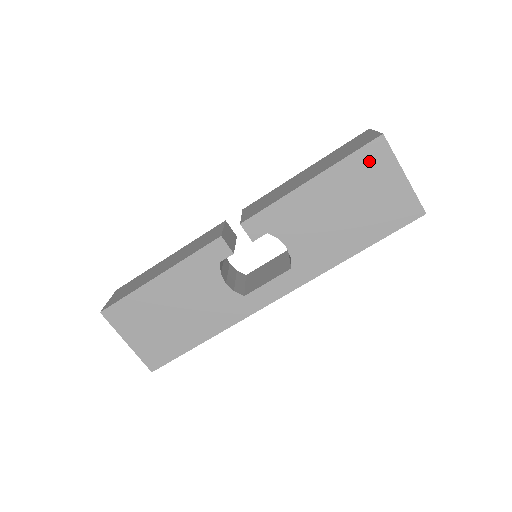
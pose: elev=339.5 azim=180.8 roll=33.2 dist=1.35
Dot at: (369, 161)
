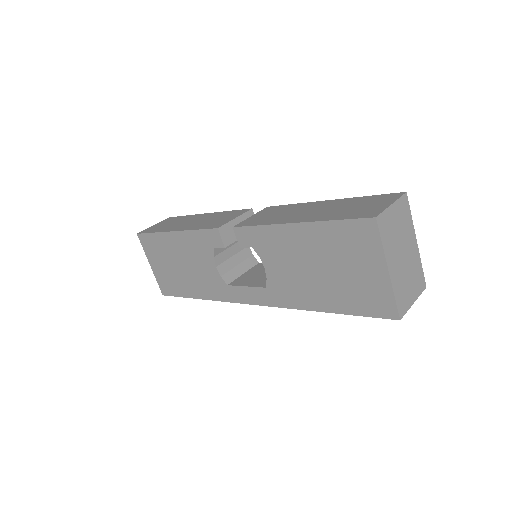
Dot at: (354, 236)
